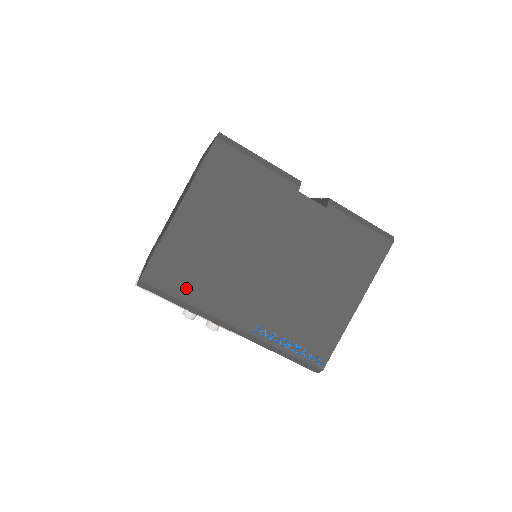
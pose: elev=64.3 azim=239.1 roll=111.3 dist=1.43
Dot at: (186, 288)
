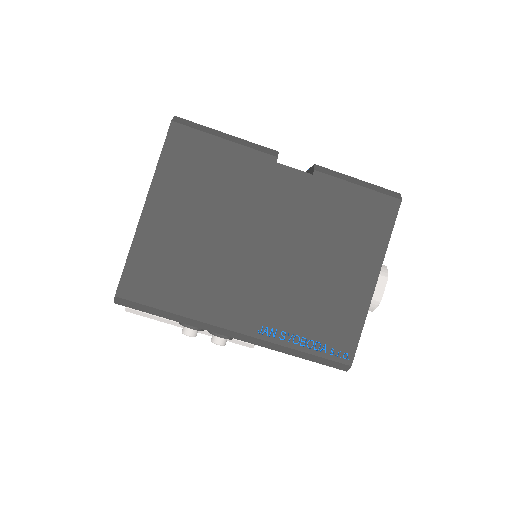
Dot at: (170, 296)
